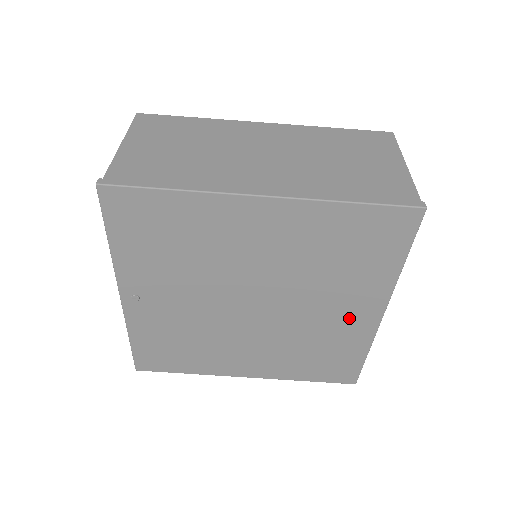
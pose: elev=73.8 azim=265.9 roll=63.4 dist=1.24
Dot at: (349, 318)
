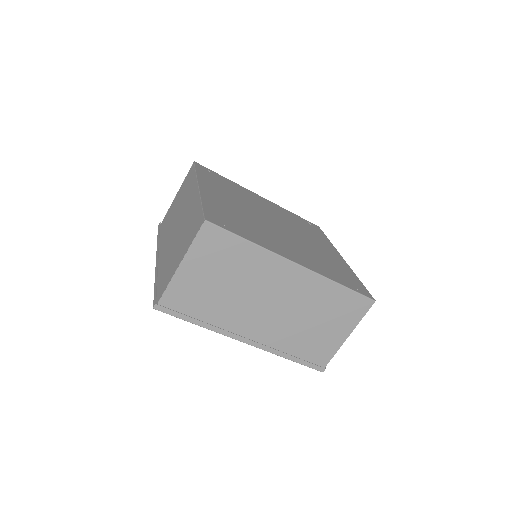
Dot at: occluded
